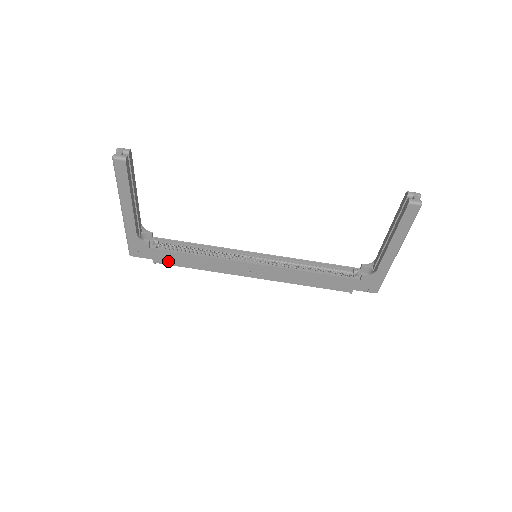
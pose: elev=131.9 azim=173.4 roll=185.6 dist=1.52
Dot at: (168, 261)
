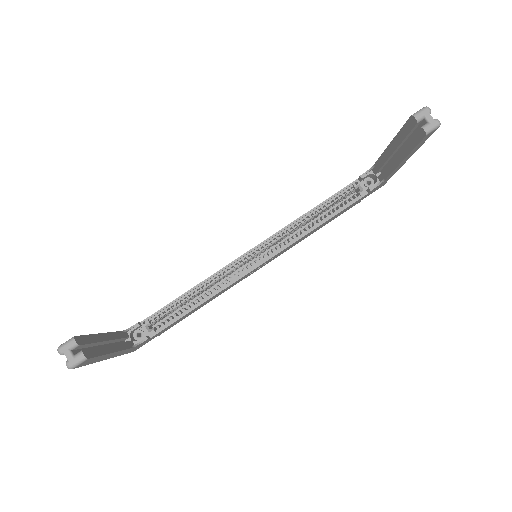
Dot at: (173, 325)
